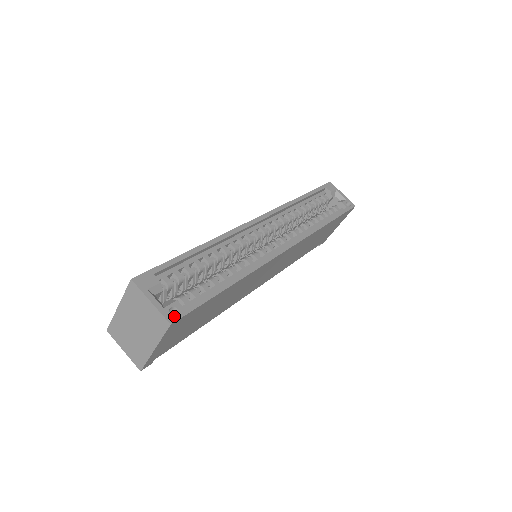
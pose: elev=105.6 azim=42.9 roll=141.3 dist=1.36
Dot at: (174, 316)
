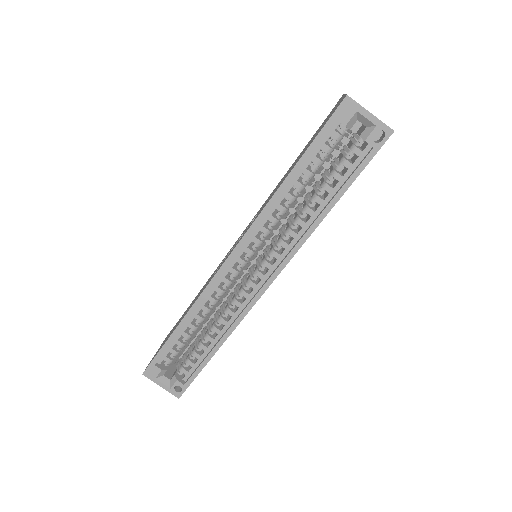
Dot at: (179, 392)
